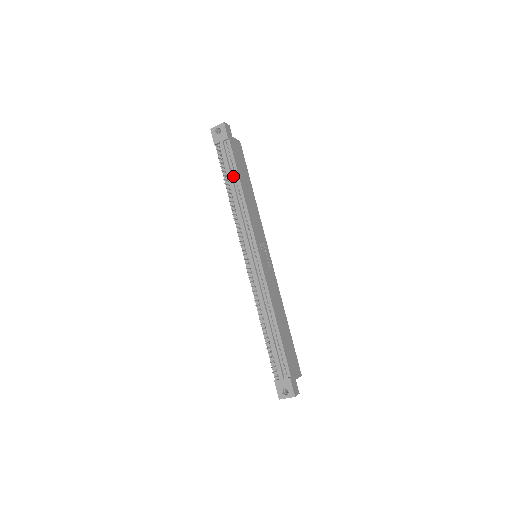
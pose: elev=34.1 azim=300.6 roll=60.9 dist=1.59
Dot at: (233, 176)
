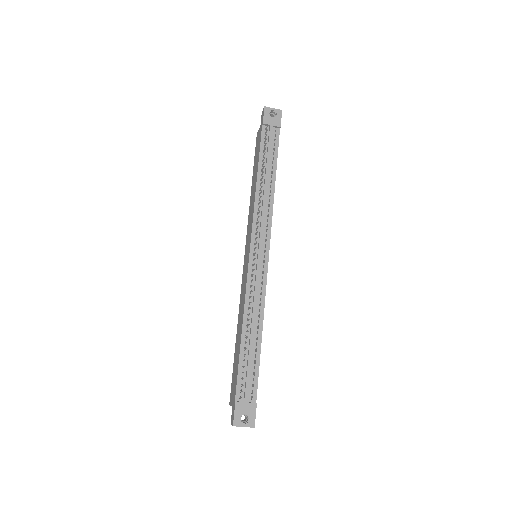
Dot at: (270, 165)
